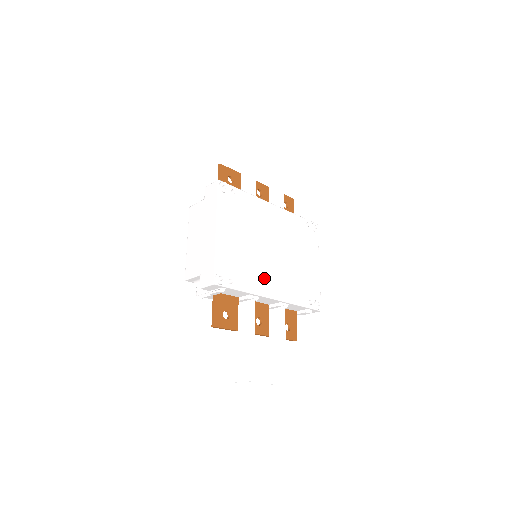
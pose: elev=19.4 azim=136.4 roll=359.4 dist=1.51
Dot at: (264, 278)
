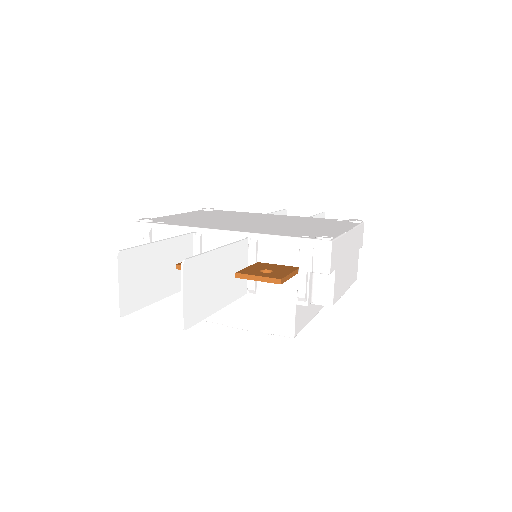
Dot at: (219, 225)
